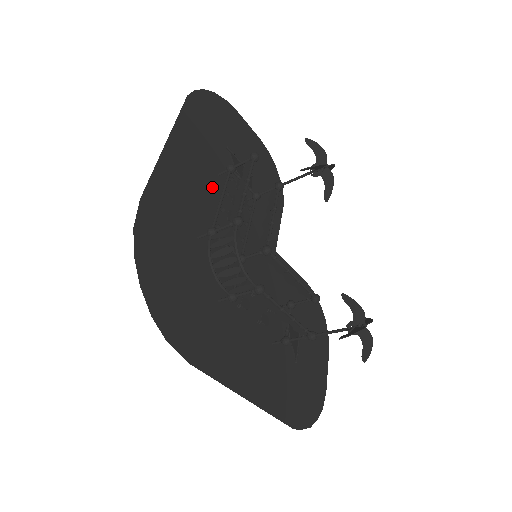
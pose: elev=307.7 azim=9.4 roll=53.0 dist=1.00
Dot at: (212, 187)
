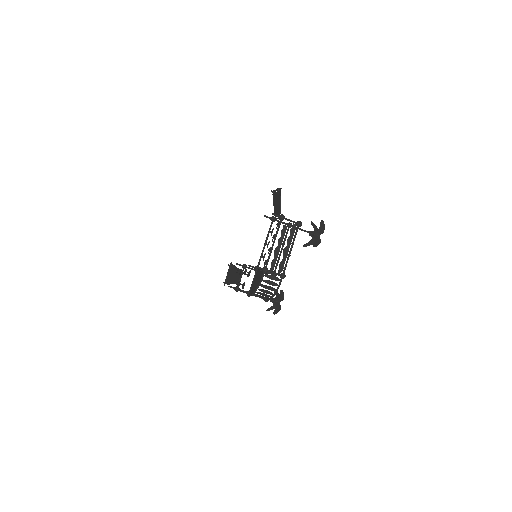
Dot at: occluded
